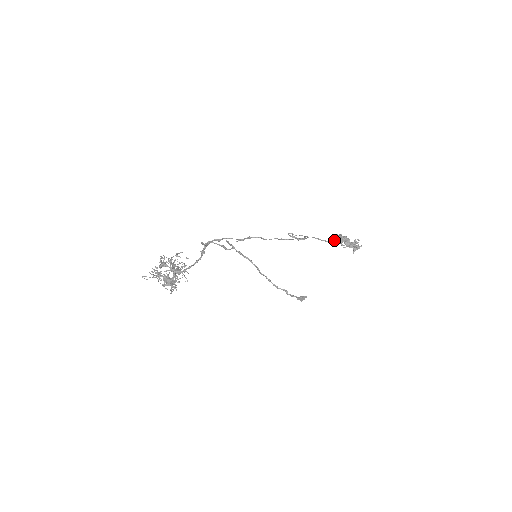
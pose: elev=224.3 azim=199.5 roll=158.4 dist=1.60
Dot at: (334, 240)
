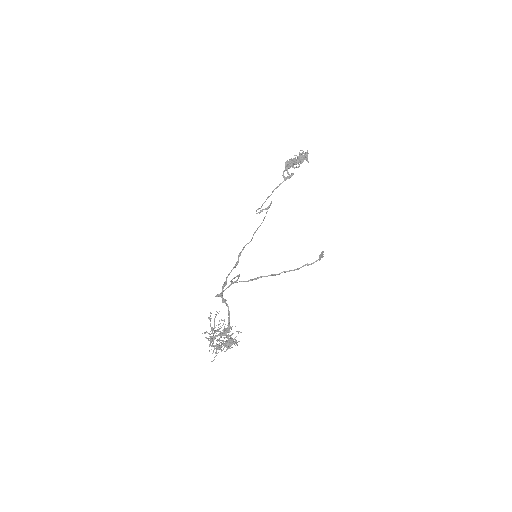
Dot at: occluded
